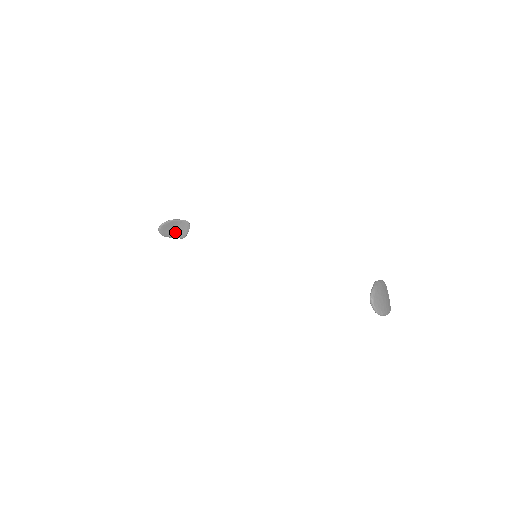
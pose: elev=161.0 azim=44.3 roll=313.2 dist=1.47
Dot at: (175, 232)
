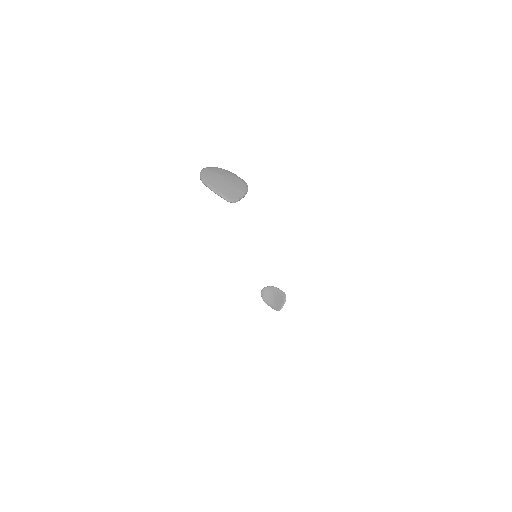
Dot at: (274, 302)
